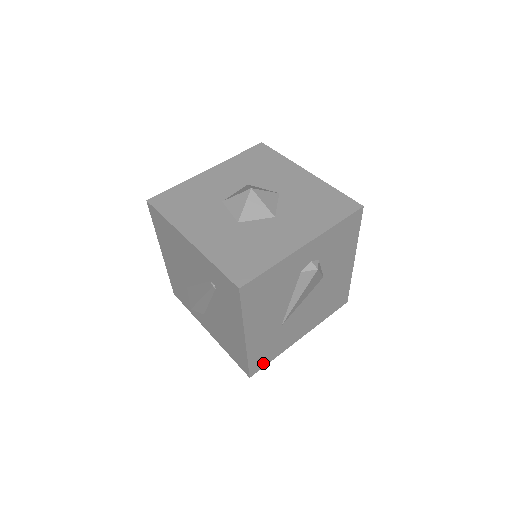
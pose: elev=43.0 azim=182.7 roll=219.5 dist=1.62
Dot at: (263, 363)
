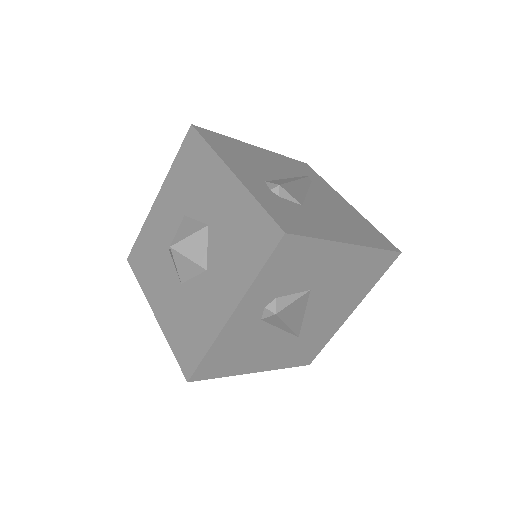
Dot at: (314, 352)
